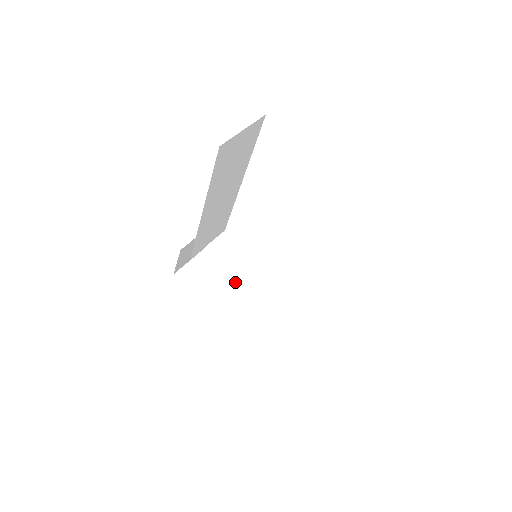
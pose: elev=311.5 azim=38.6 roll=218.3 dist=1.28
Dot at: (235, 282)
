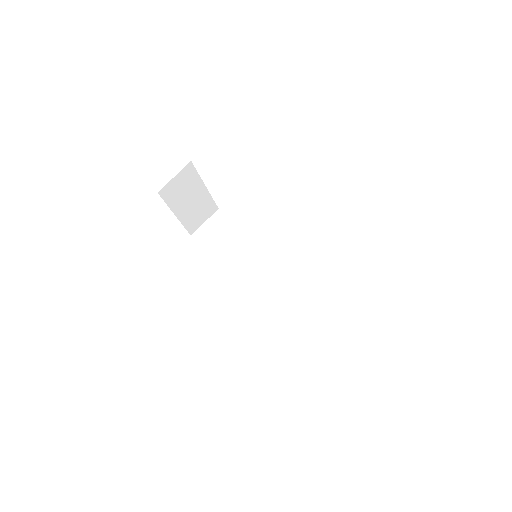
Dot at: (201, 181)
